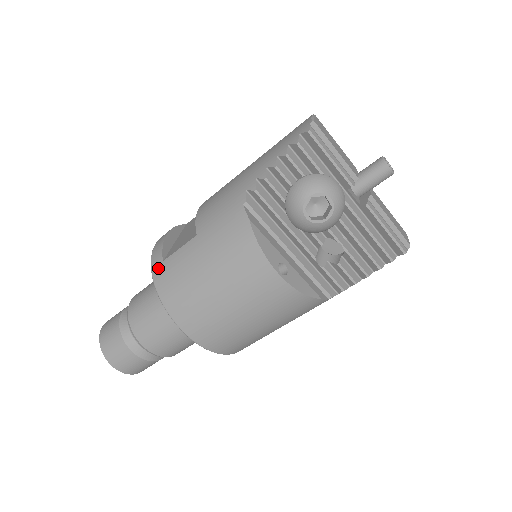
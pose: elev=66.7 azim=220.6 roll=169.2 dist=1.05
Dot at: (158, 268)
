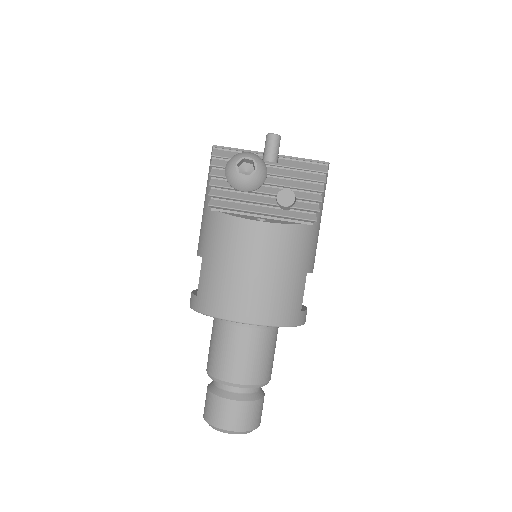
Dot at: (197, 303)
